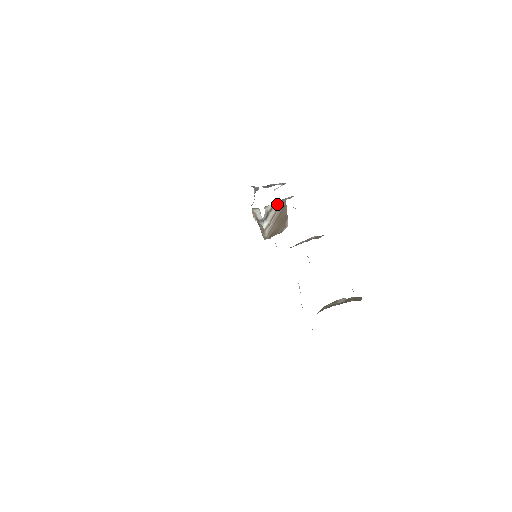
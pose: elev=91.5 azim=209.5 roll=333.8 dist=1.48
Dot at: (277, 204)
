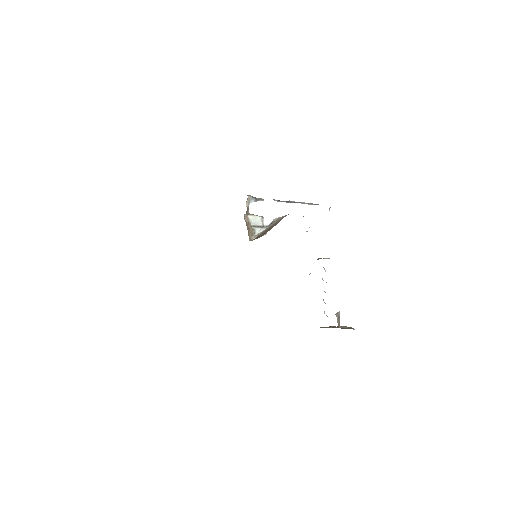
Dot at: (282, 217)
